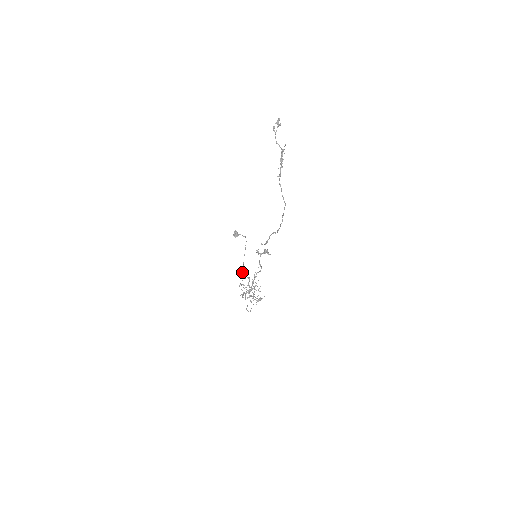
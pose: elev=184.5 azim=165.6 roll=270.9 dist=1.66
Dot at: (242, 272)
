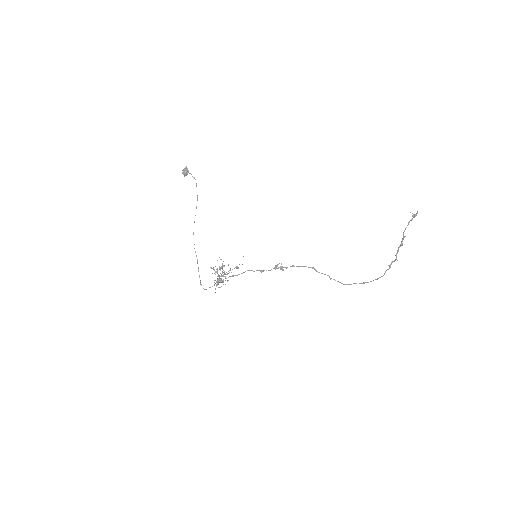
Dot at: occluded
